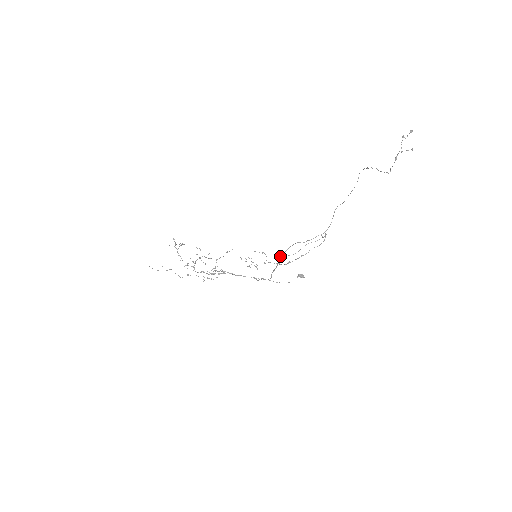
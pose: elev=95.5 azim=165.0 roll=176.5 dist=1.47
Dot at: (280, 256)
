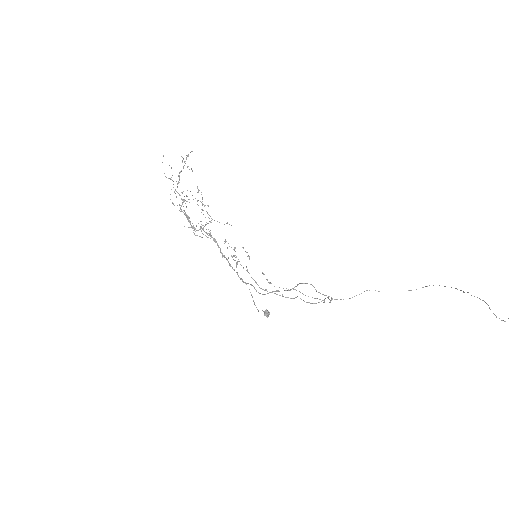
Dot at: occluded
